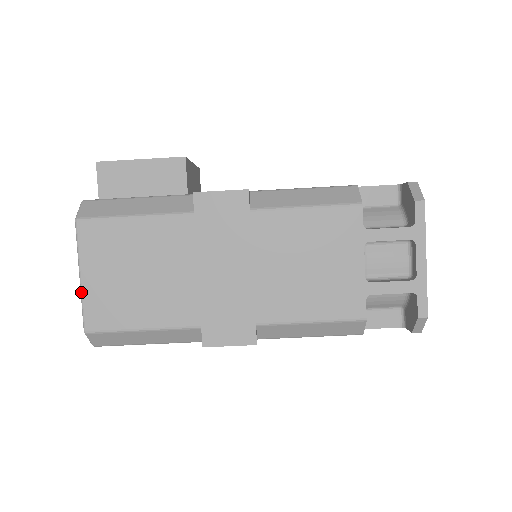
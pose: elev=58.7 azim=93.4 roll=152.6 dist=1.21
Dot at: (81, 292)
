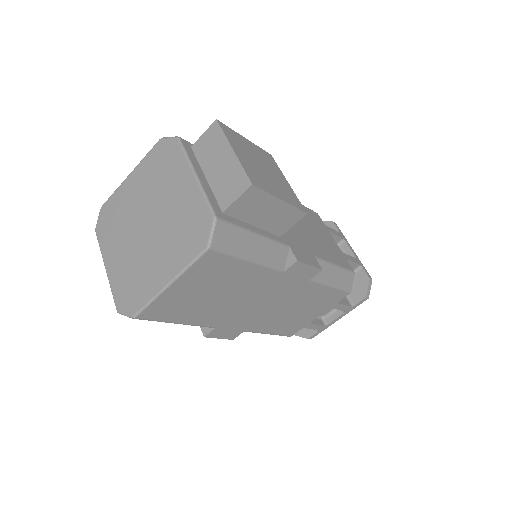
Dot at: (159, 295)
